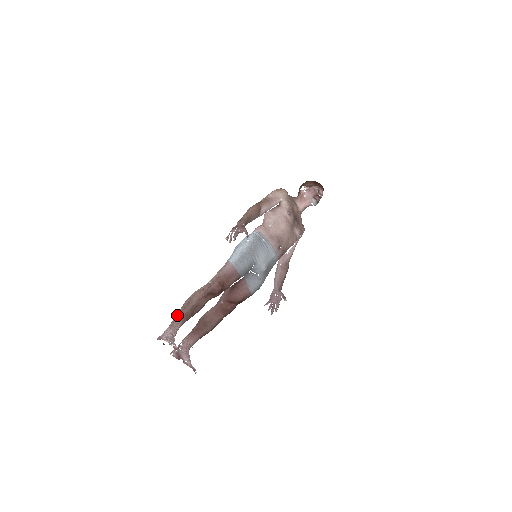
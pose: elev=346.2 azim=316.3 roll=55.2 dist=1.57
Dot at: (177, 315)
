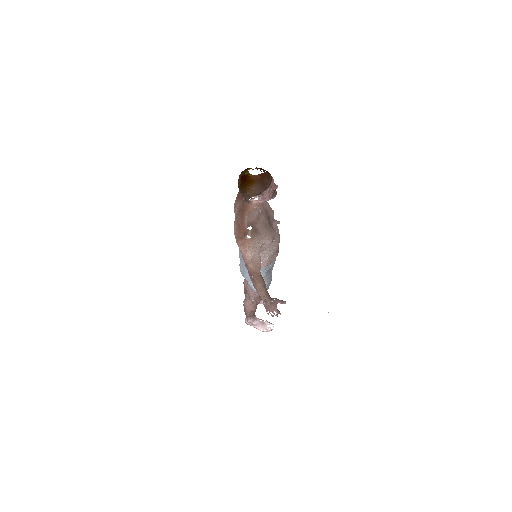
Dot at: (249, 317)
